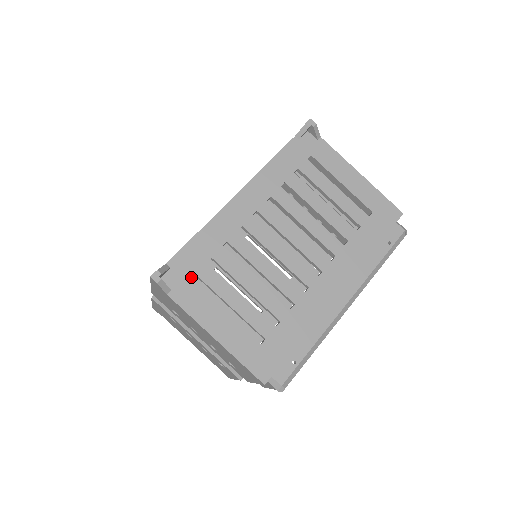
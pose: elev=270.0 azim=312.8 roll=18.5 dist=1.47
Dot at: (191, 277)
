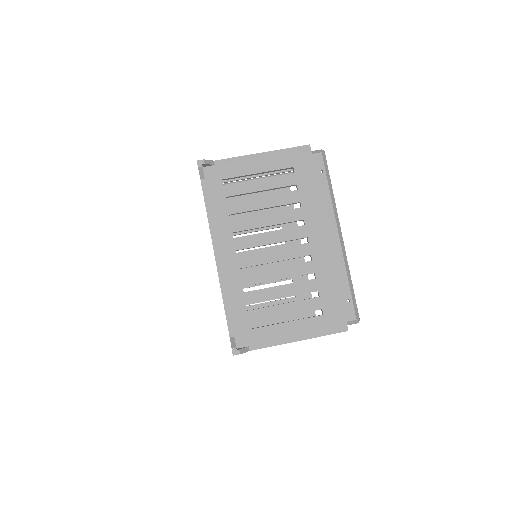
Dot at: (249, 328)
